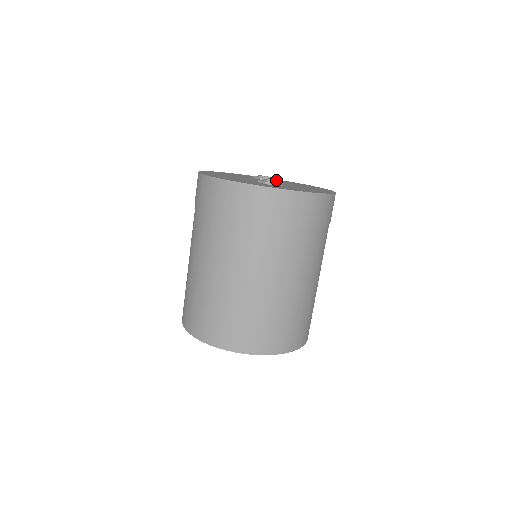
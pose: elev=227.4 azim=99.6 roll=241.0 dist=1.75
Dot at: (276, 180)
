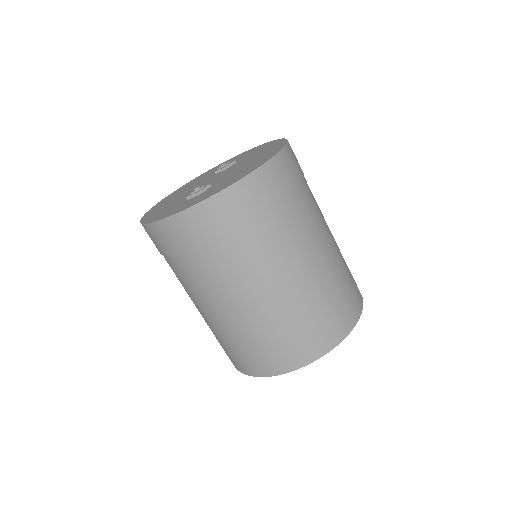
Dot at: (244, 156)
